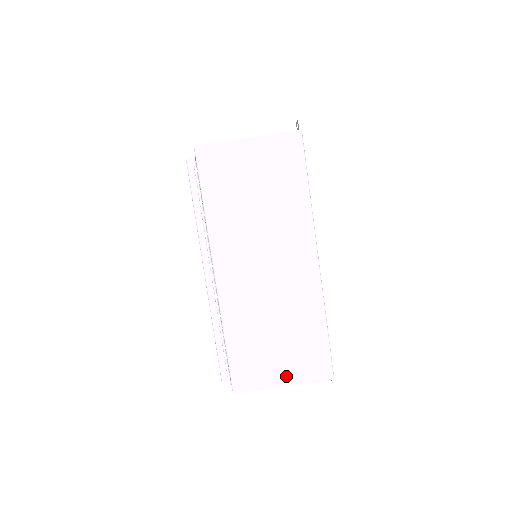
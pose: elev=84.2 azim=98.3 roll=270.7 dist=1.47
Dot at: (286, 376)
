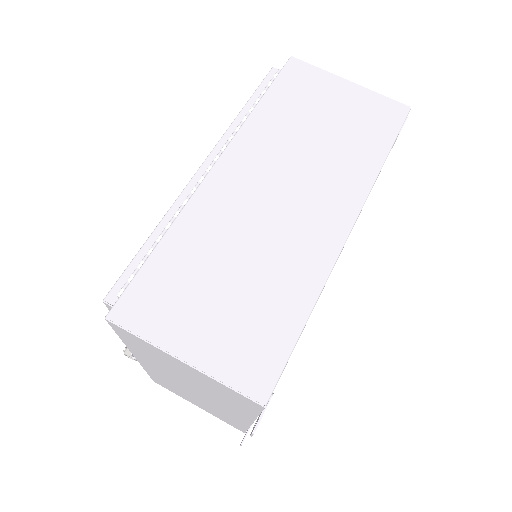
Dot at: (199, 347)
